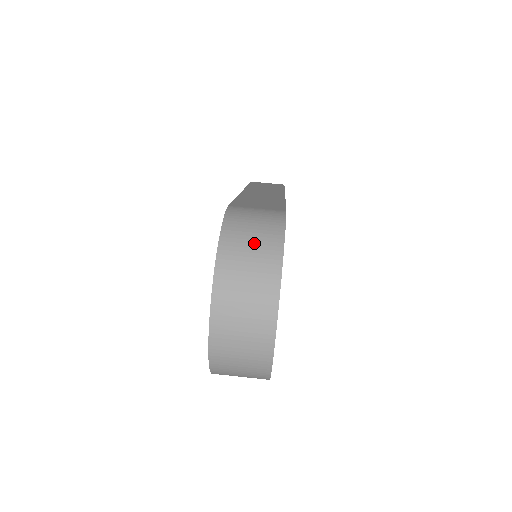
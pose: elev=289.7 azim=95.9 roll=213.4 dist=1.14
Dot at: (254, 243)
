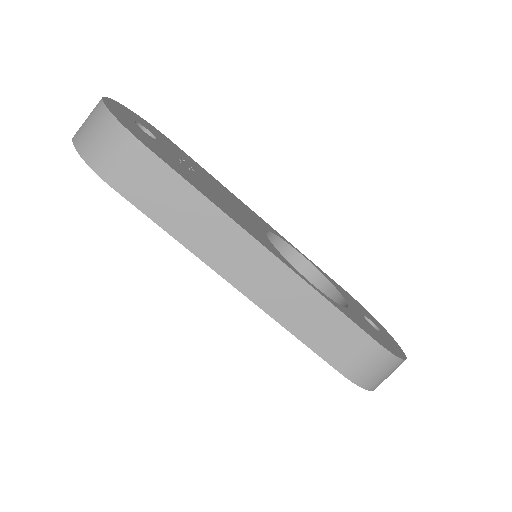
Dot at: (388, 374)
